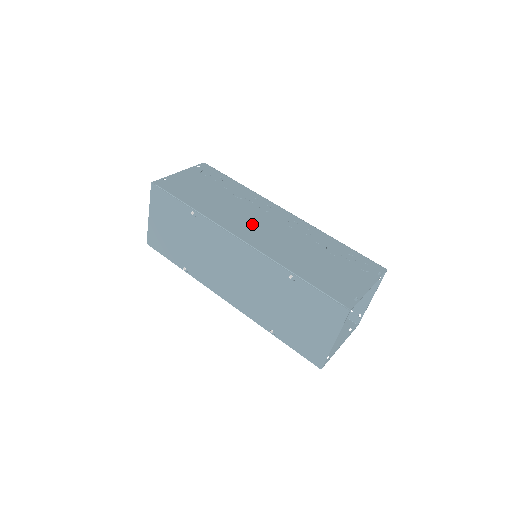
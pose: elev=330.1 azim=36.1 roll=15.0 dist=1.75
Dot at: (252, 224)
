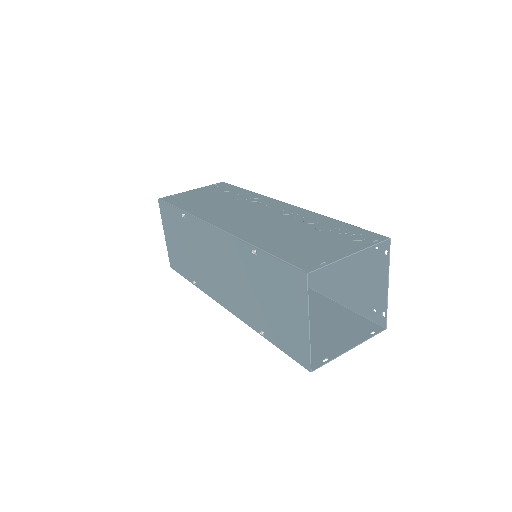
Dot at: (238, 215)
